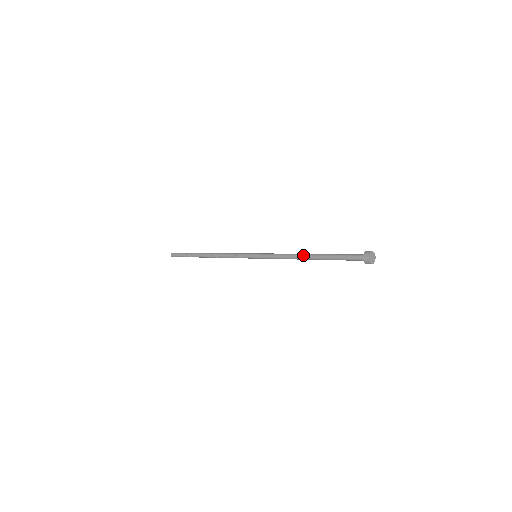
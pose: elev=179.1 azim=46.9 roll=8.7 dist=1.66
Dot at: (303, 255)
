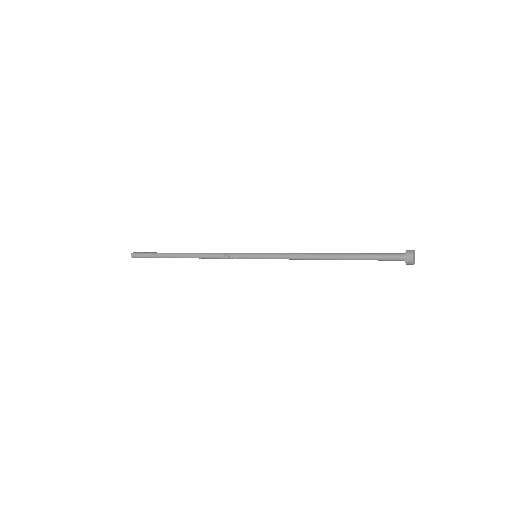
Dot at: (323, 256)
